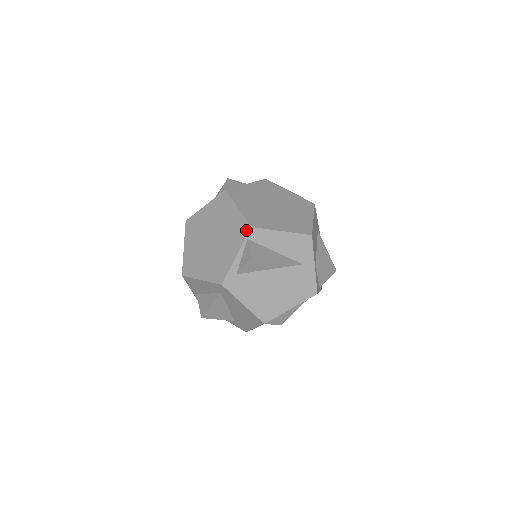
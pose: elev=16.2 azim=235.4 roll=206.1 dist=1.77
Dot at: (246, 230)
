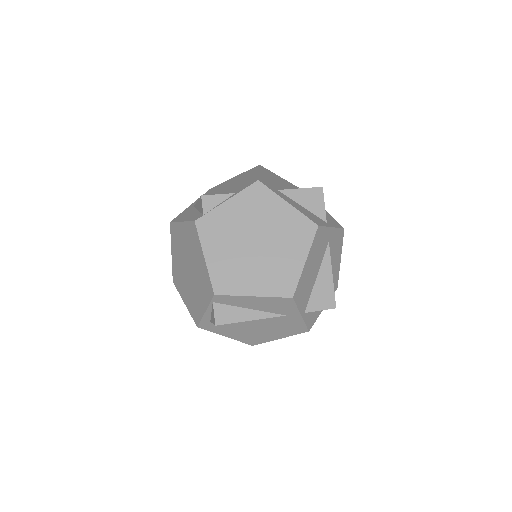
Dot at: (210, 293)
